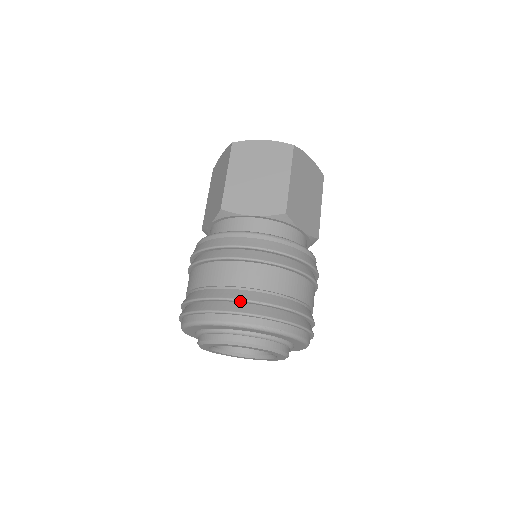
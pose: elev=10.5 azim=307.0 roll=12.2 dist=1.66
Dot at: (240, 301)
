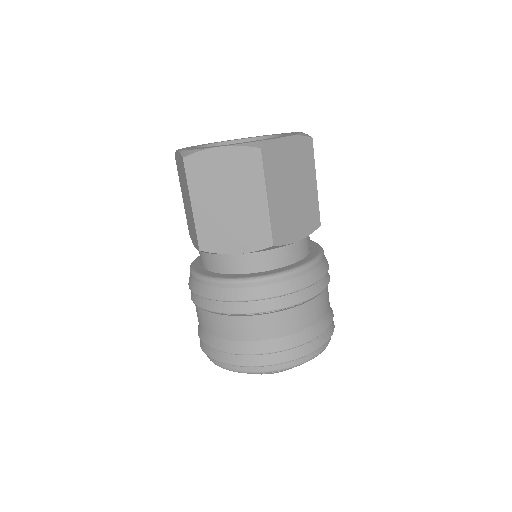
Dot at: (320, 335)
